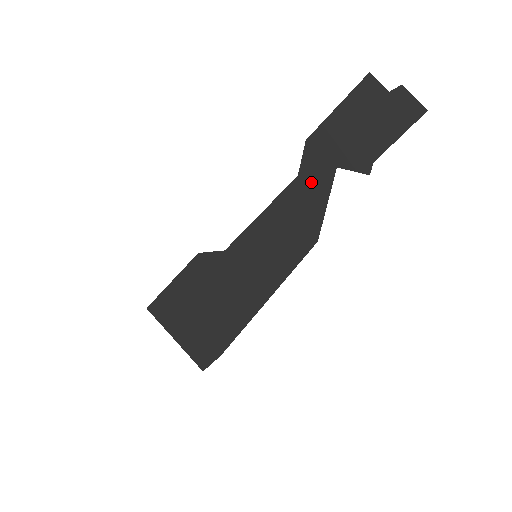
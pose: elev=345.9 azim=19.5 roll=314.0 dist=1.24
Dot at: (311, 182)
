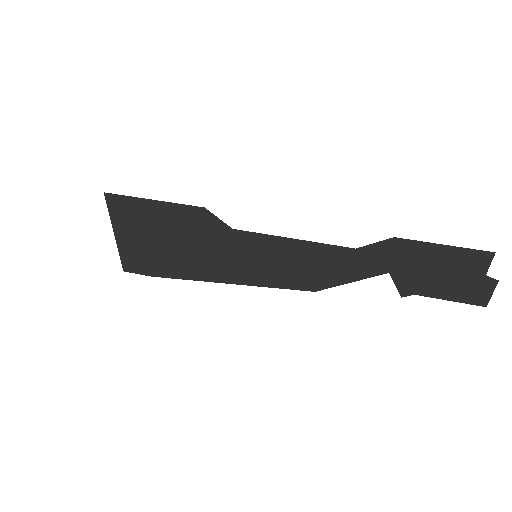
Dot at: (359, 261)
